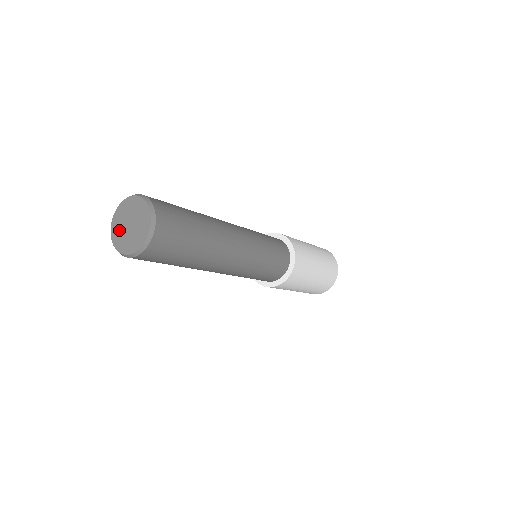
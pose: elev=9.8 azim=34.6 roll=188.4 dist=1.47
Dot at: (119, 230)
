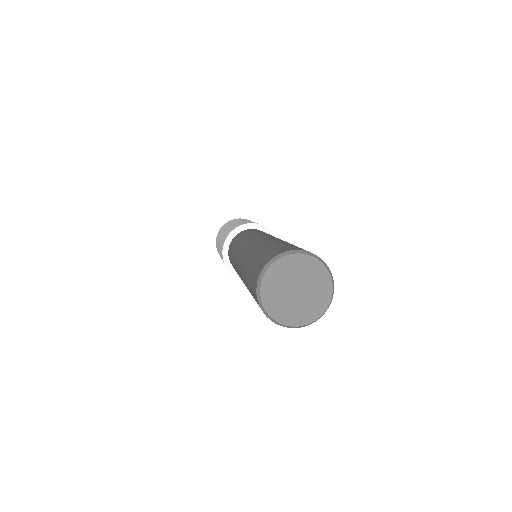
Dot at: (277, 288)
